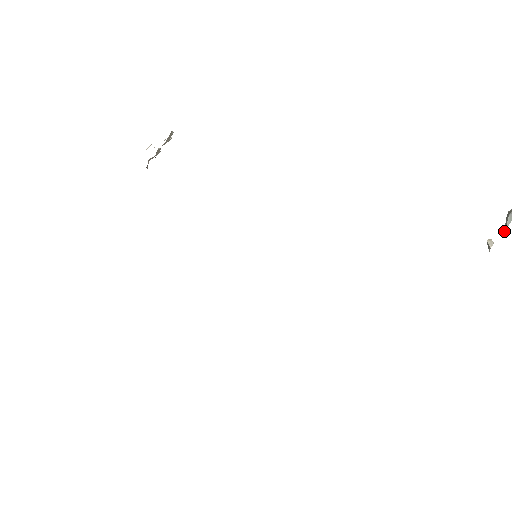
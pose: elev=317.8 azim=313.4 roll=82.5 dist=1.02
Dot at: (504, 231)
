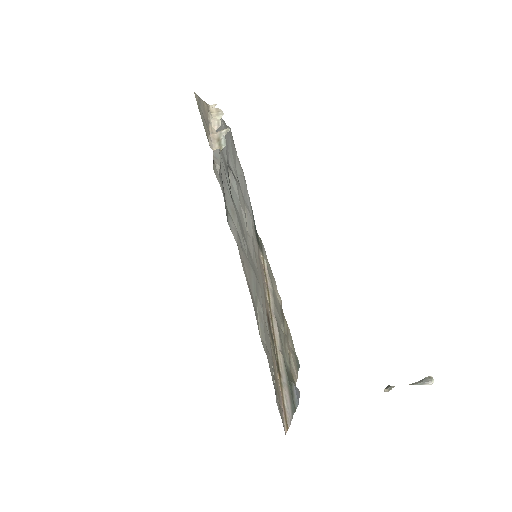
Dot at: occluded
